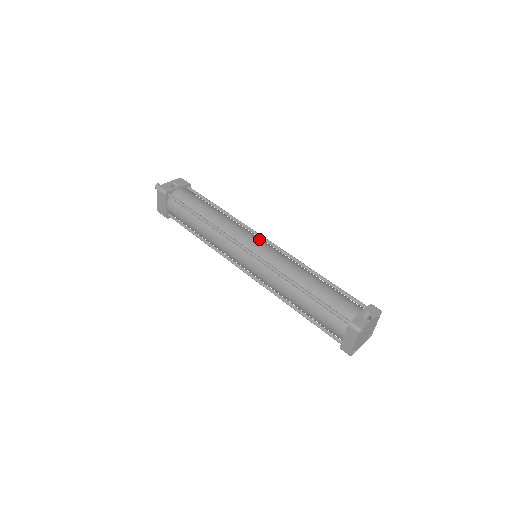
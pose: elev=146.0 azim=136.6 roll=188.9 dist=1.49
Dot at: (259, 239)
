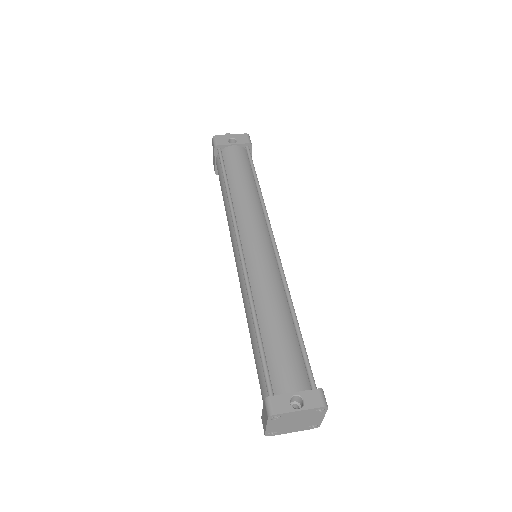
Dot at: (264, 237)
